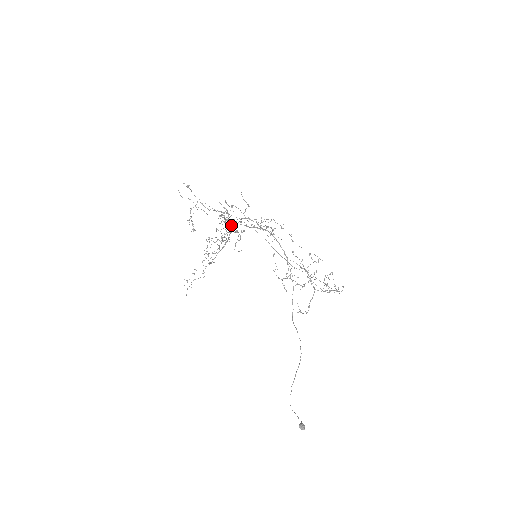
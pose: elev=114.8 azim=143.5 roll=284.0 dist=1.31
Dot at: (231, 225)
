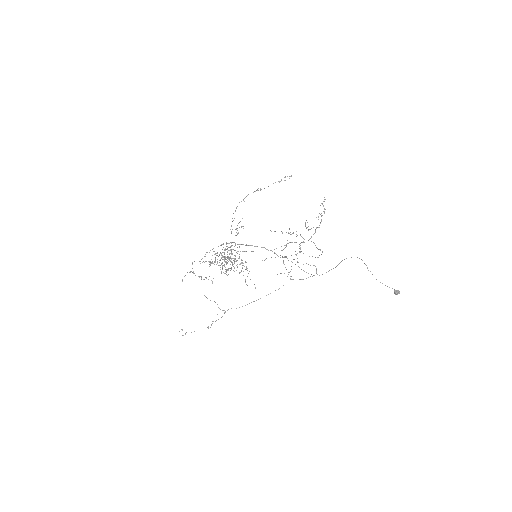
Dot at: (221, 245)
